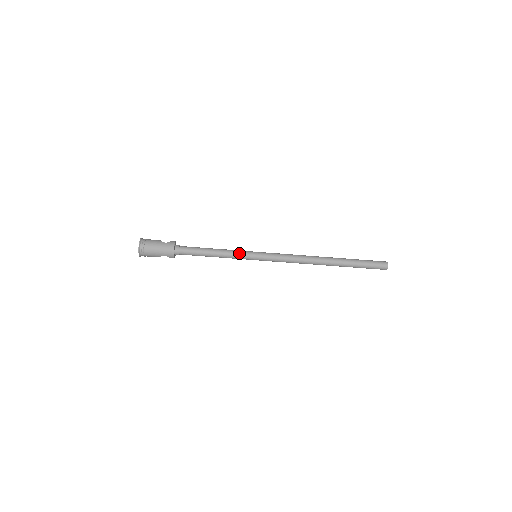
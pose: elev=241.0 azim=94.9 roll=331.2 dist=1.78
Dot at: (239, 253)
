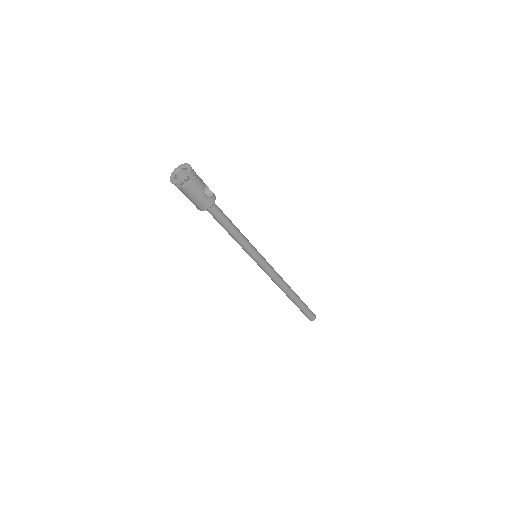
Dot at: (248, 249)
